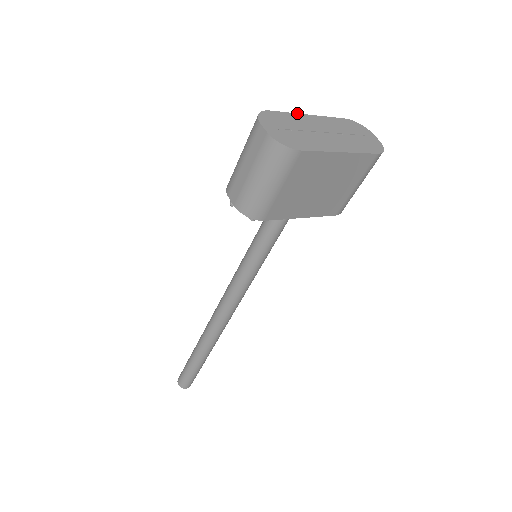
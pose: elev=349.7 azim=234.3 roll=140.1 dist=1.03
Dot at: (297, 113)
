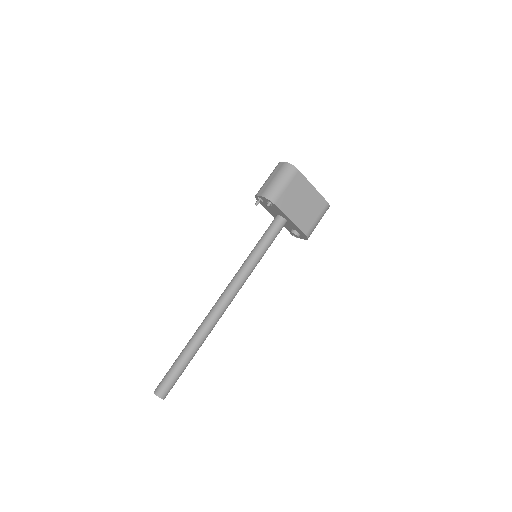
Dot at: occluded
